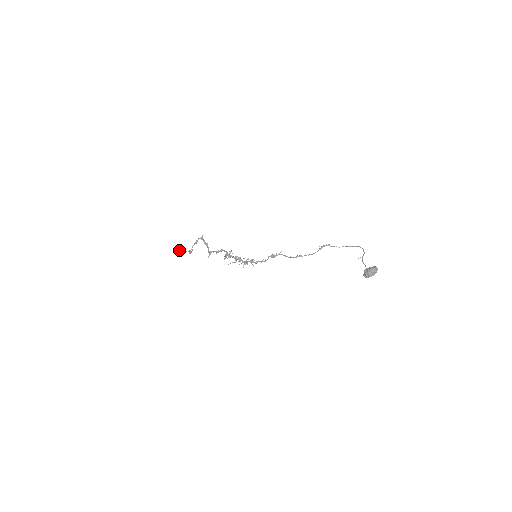
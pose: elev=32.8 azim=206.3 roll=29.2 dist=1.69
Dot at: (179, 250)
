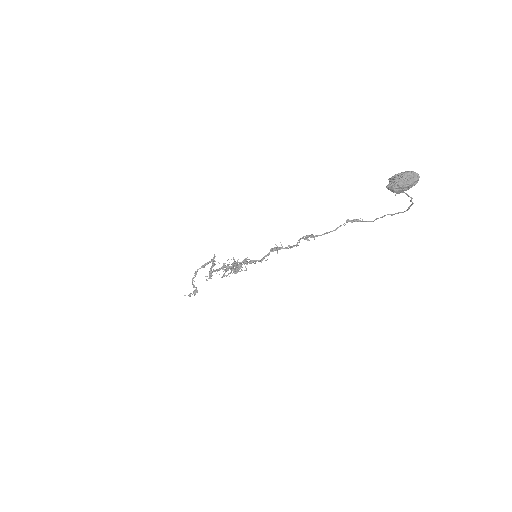
Dot at: occluded
